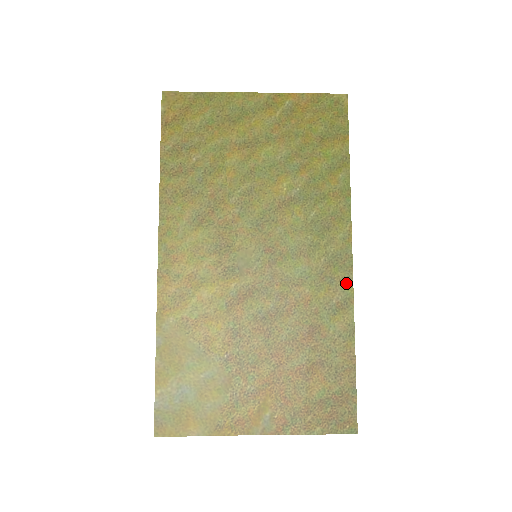
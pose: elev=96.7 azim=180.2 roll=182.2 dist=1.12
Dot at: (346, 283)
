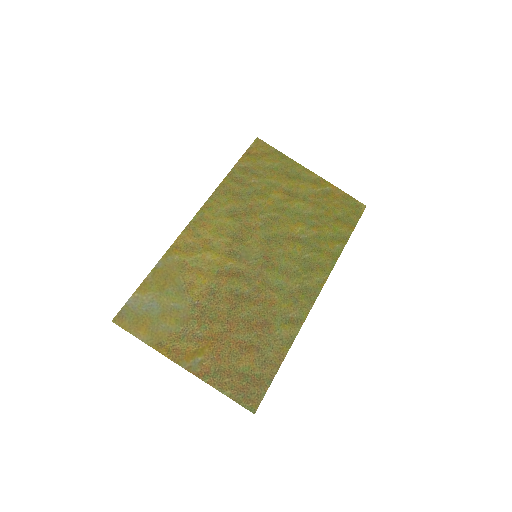
Dot at: (305, 309)
